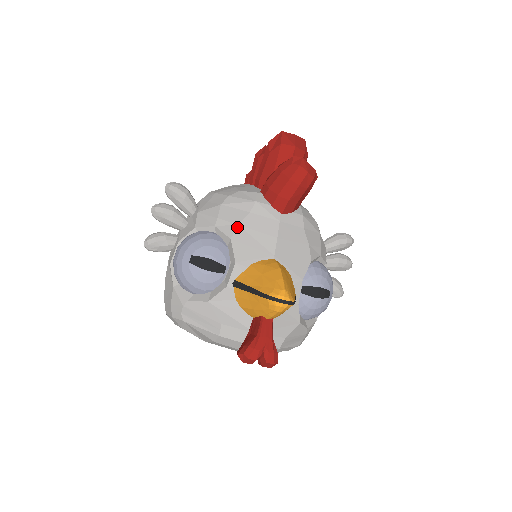
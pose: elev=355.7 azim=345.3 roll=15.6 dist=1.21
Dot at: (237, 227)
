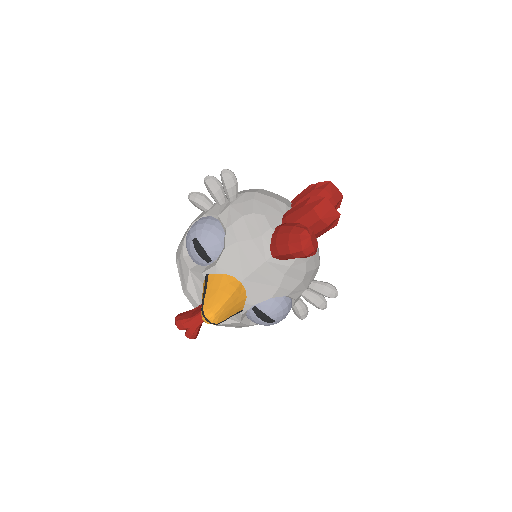
Dot at: (236, 243)
